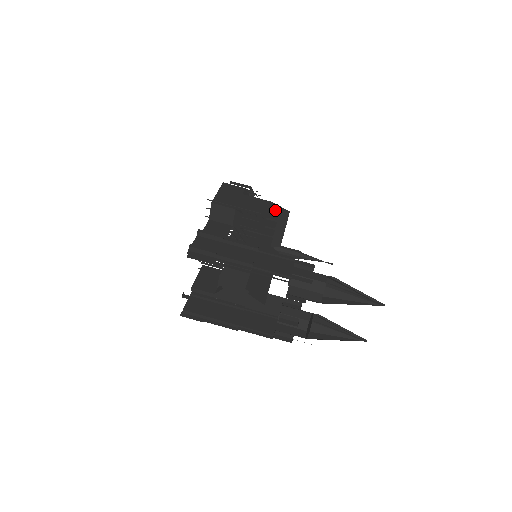
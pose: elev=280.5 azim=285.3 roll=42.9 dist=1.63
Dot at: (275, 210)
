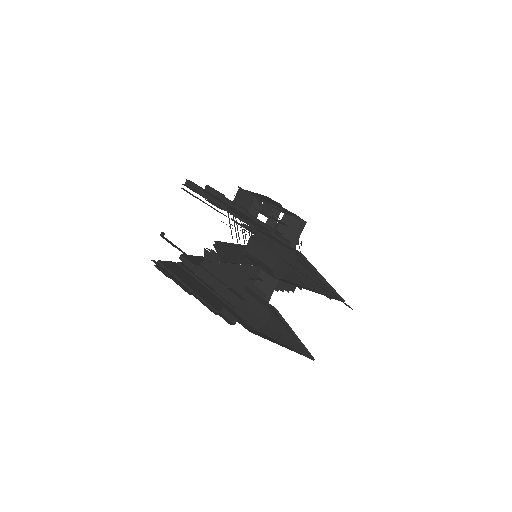
Dot at: (293, 215)
